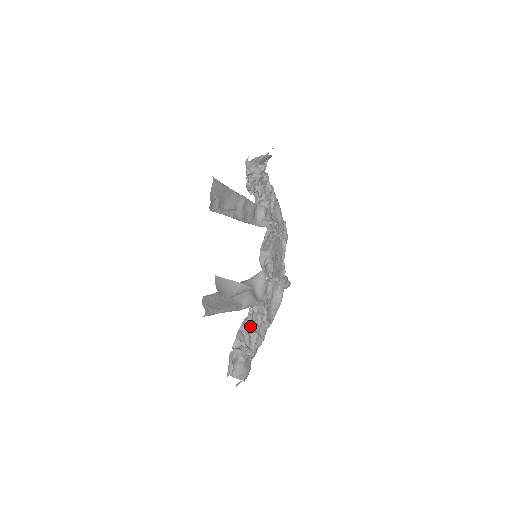
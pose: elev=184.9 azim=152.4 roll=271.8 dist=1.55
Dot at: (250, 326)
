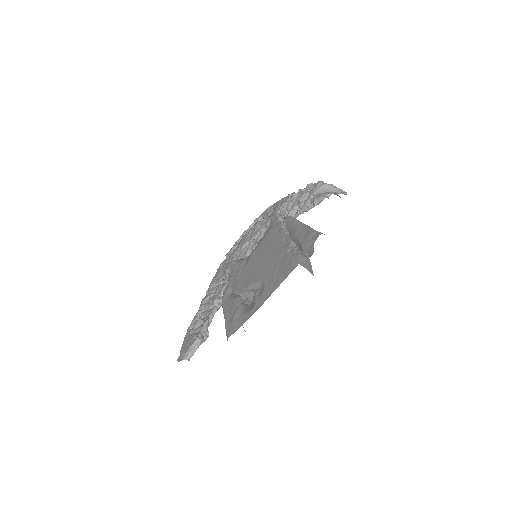
Dot at: occluded
